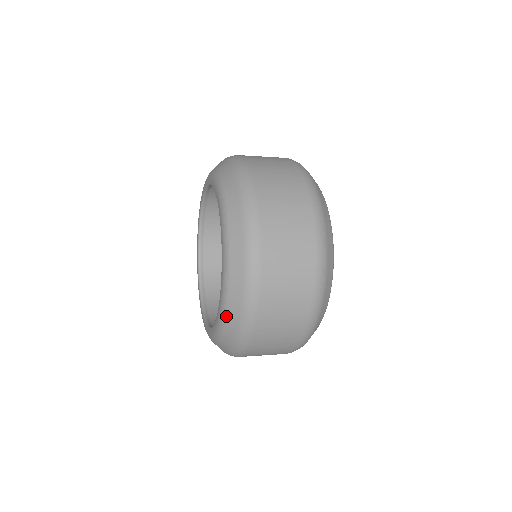
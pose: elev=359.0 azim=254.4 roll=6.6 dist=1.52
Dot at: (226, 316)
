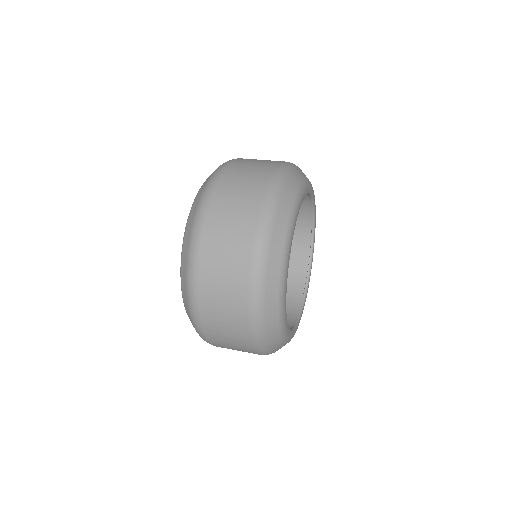
Dot at: occluded
